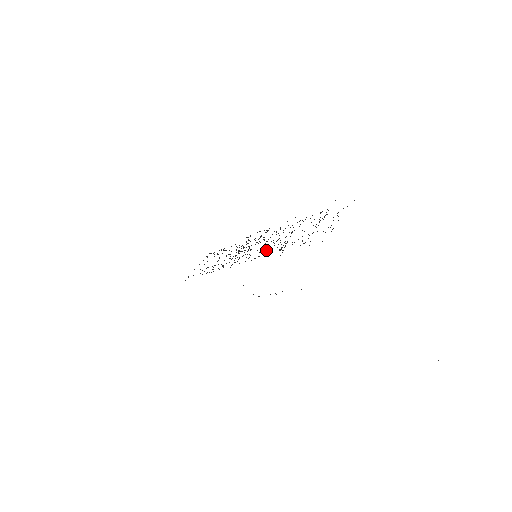
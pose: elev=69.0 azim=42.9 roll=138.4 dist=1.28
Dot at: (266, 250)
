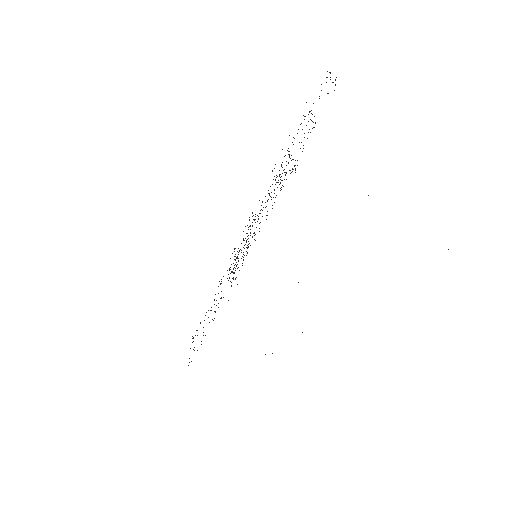
Dot at: occluded
